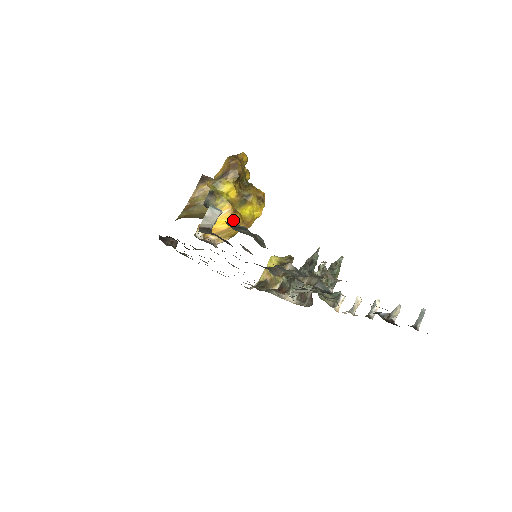
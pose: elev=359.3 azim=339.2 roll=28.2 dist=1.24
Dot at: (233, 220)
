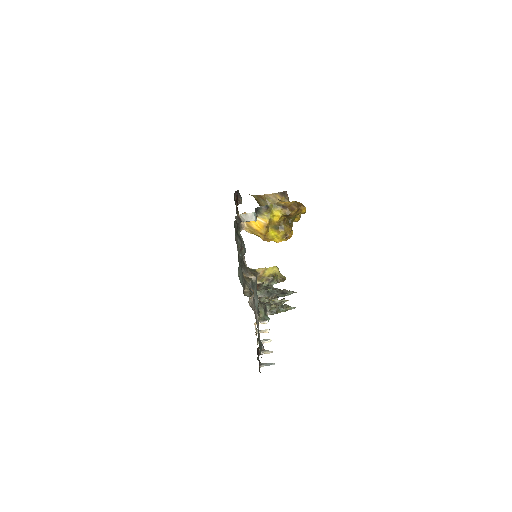
Dot at: (261, 229)
